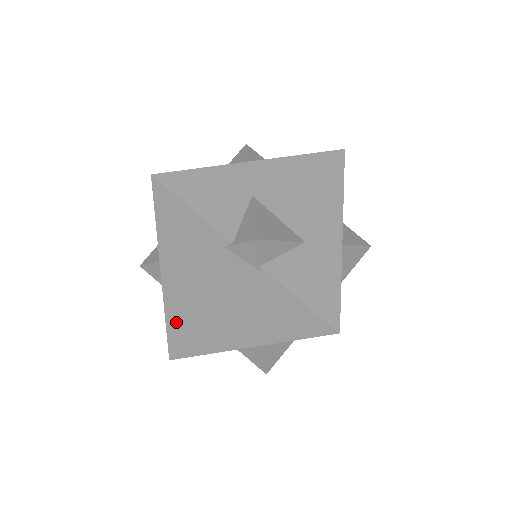
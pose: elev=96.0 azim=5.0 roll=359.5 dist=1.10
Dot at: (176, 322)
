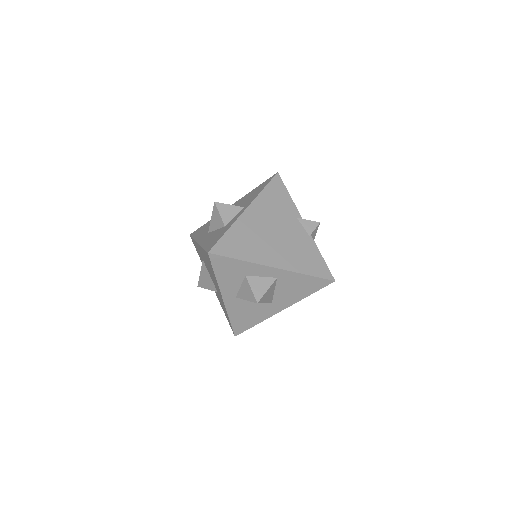
Dot at: (236, 234)
